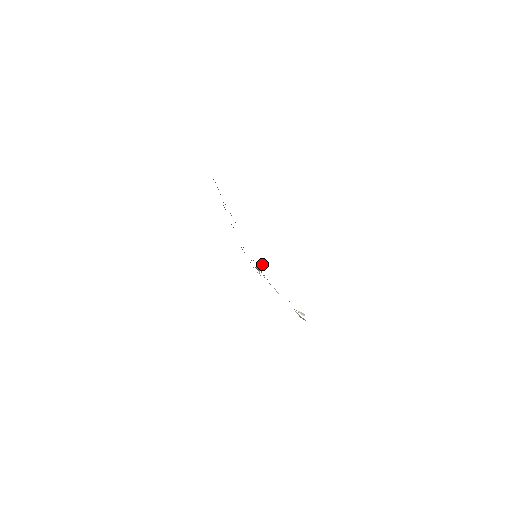
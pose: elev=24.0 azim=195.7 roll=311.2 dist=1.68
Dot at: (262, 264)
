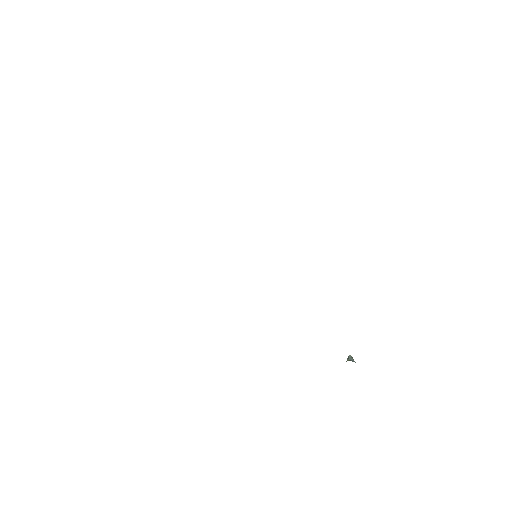
Dot at: occluded
